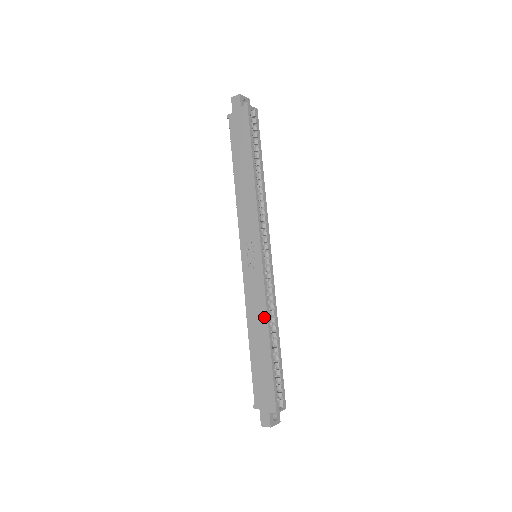
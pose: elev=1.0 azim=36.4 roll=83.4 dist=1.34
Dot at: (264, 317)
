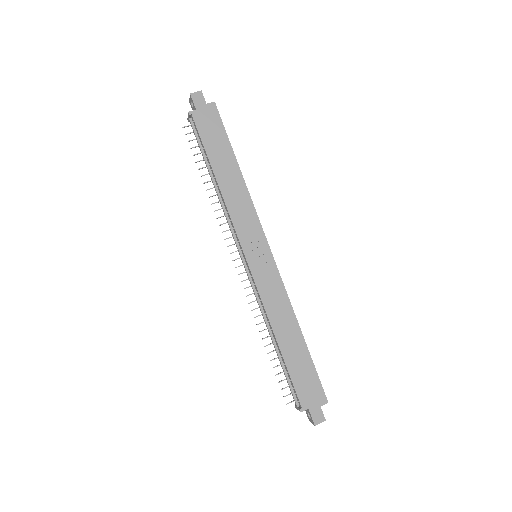
Dot at: (290, 312)
